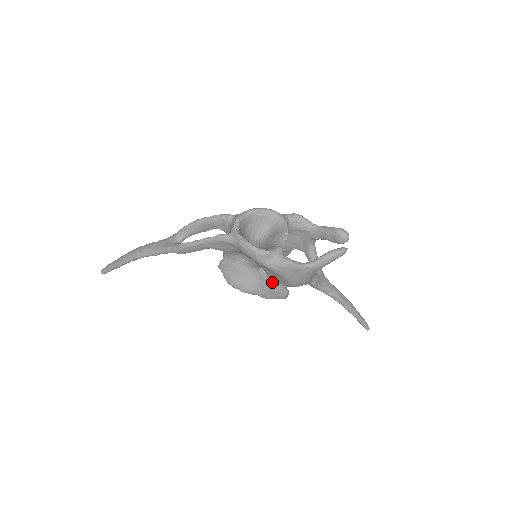
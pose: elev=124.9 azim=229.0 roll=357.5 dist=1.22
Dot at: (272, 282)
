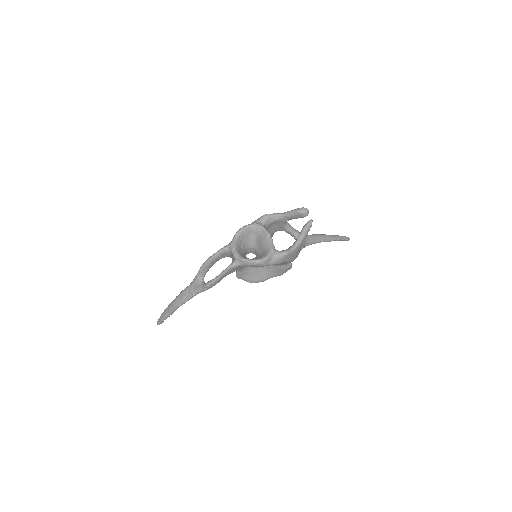
Dot at: (278, 267)
